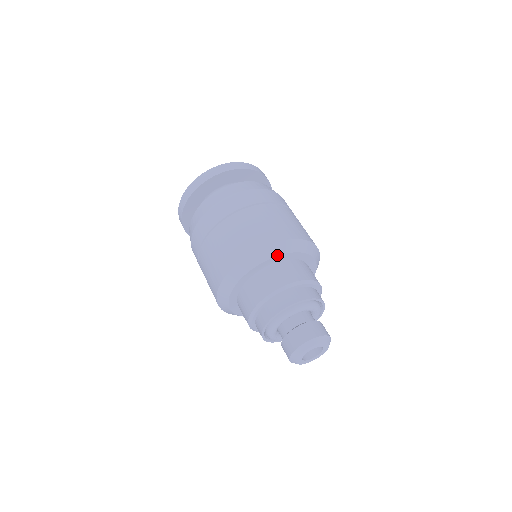
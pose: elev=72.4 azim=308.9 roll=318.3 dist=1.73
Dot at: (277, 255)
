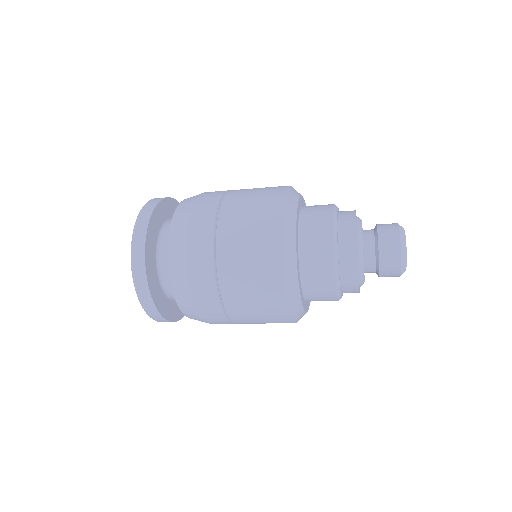
Dot at: (297, 201)
